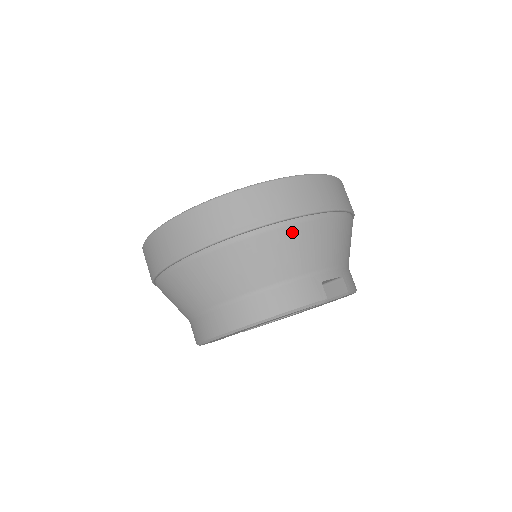
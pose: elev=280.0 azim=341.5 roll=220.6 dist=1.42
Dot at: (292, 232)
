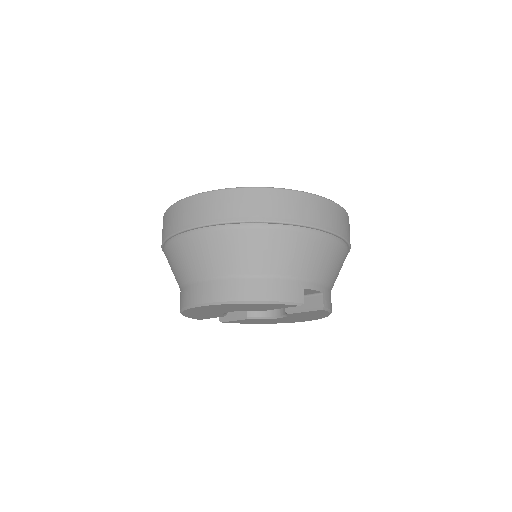
Dot at: (293, 237)
